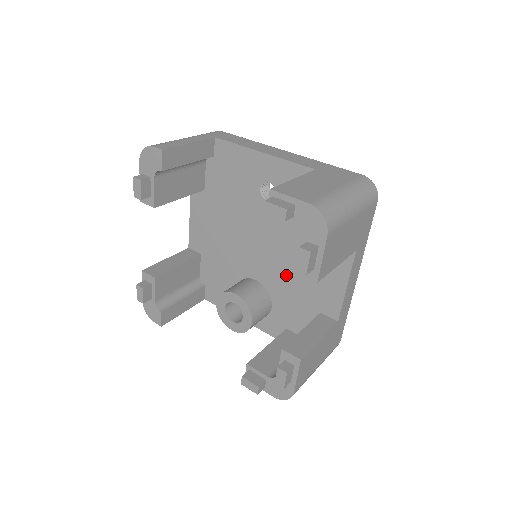
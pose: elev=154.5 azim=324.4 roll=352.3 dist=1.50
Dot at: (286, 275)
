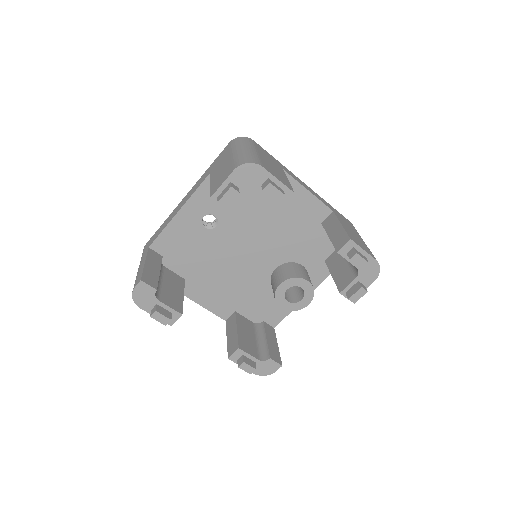
Dot at: (281, 239)
